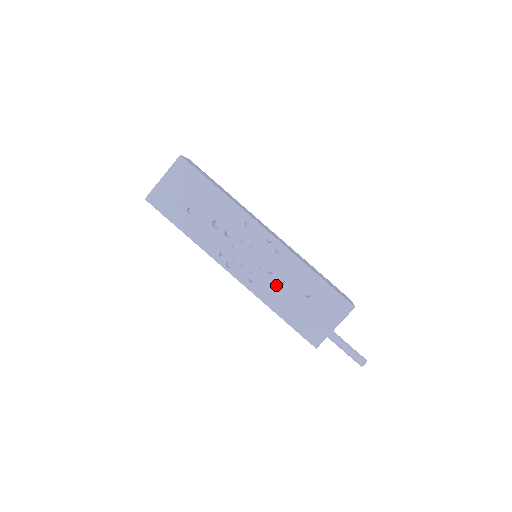
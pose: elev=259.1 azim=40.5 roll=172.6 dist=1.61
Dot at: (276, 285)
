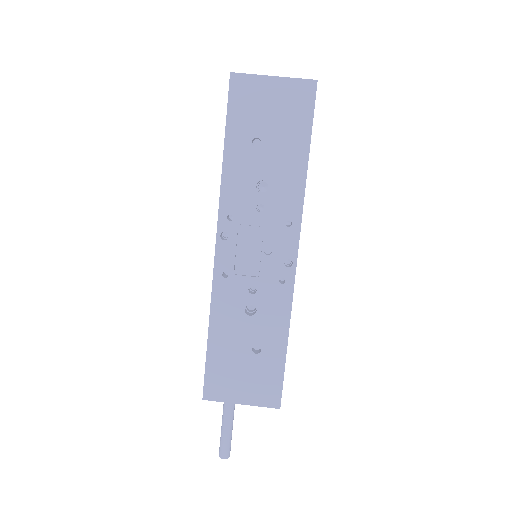
Dot at: (241, 307)
